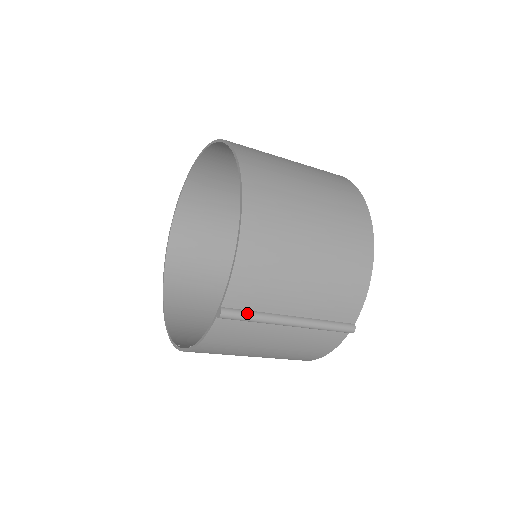
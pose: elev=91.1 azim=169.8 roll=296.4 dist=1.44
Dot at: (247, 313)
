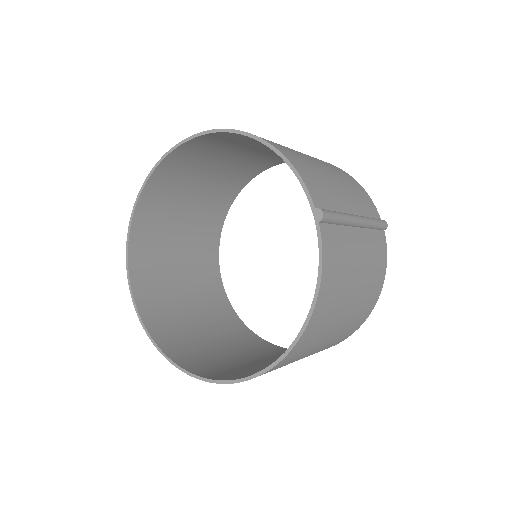
Dot at: (333, 211)
